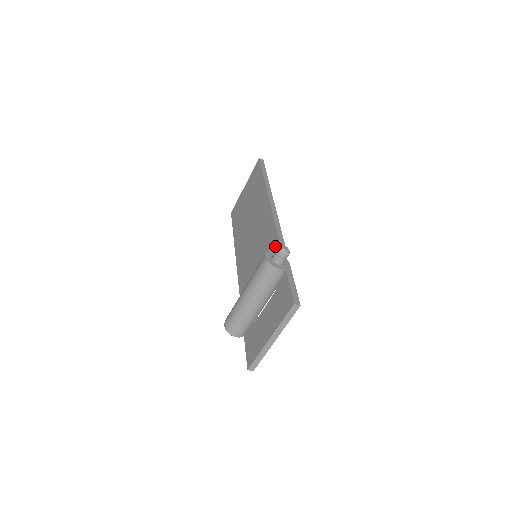
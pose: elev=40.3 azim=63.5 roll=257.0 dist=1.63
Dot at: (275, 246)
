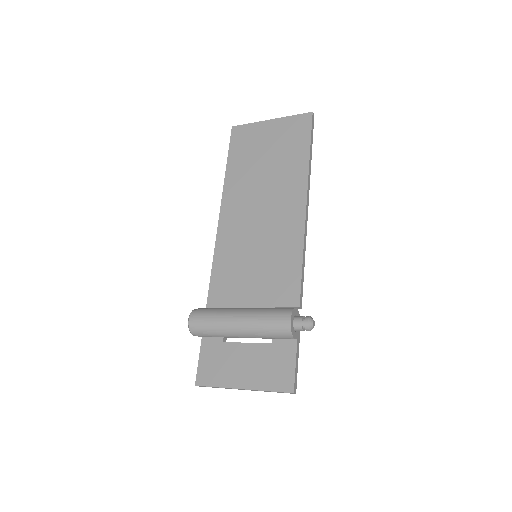
Dot at: (292, 286)
